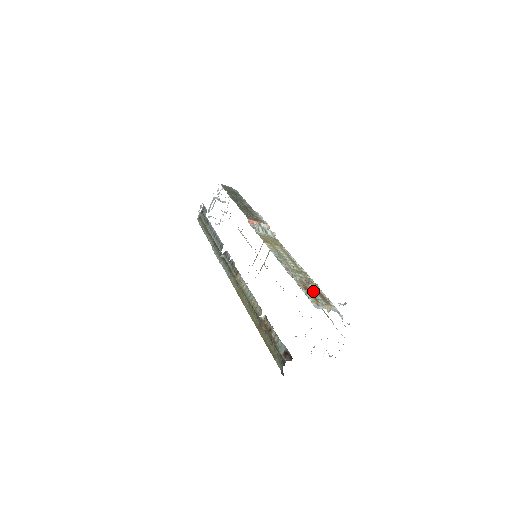
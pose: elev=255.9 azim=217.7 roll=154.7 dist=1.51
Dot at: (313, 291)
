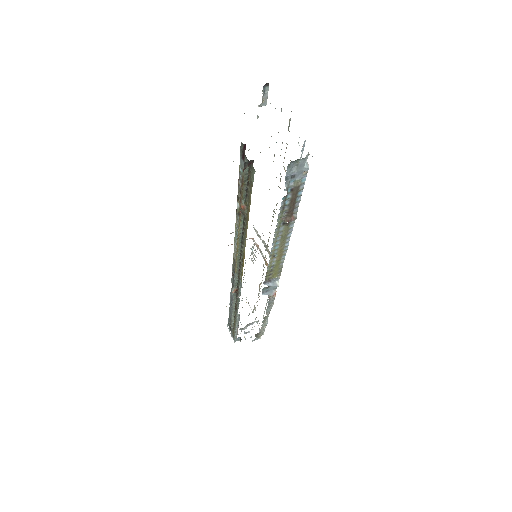
Dot at: occluded
